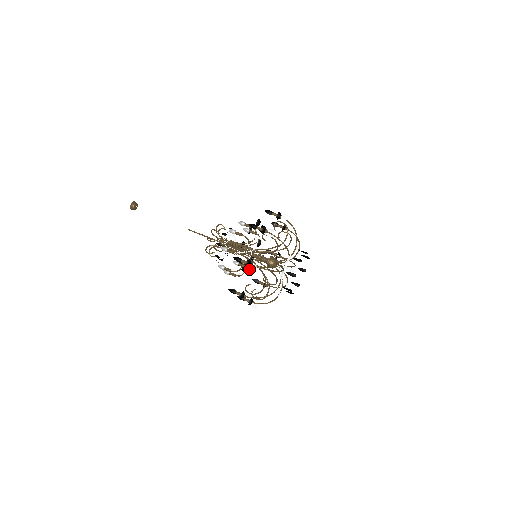
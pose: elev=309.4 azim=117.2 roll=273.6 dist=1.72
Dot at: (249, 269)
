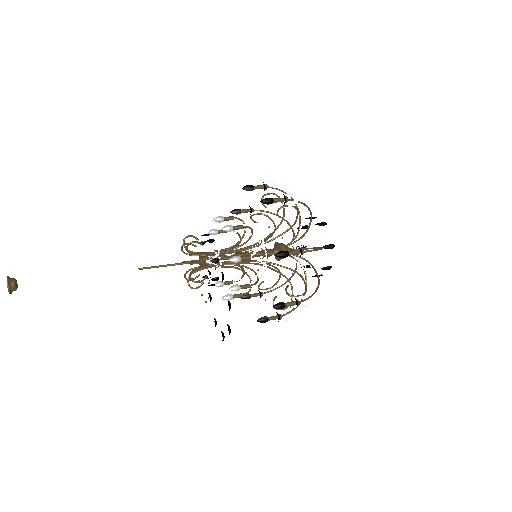
Dot at: (266, 257)
